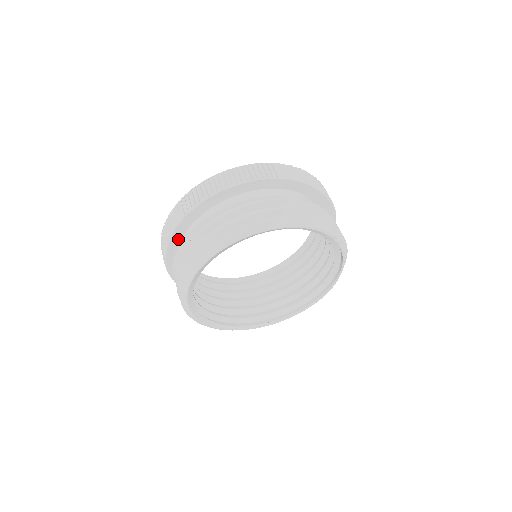
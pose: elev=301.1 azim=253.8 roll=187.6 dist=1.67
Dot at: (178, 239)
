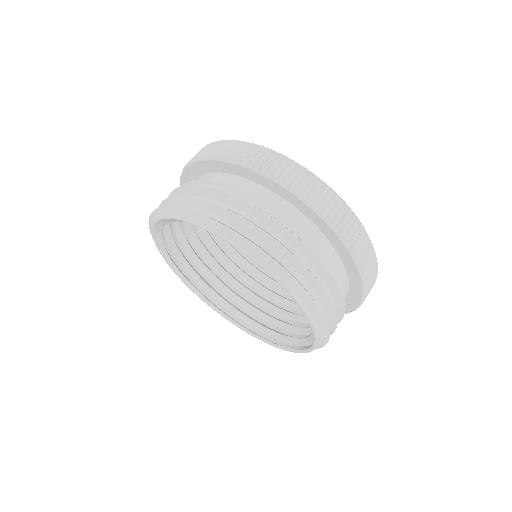
Dot at: occluded
